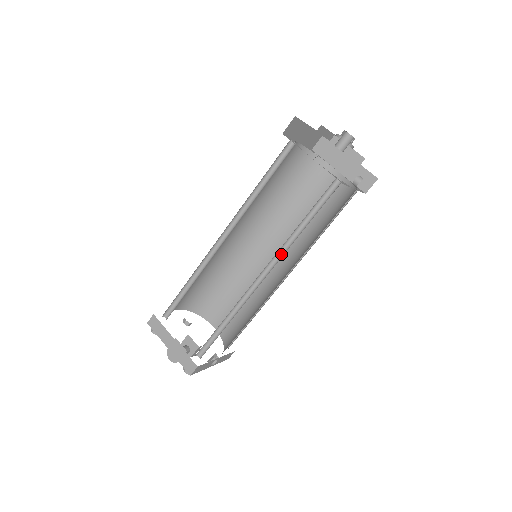
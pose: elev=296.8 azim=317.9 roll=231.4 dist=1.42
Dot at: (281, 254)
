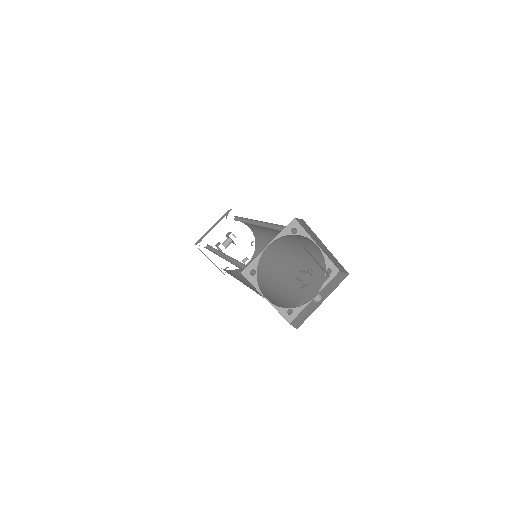
Dot at: occluded
